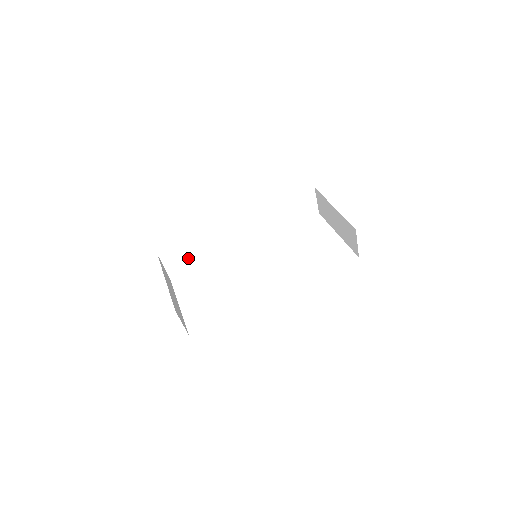
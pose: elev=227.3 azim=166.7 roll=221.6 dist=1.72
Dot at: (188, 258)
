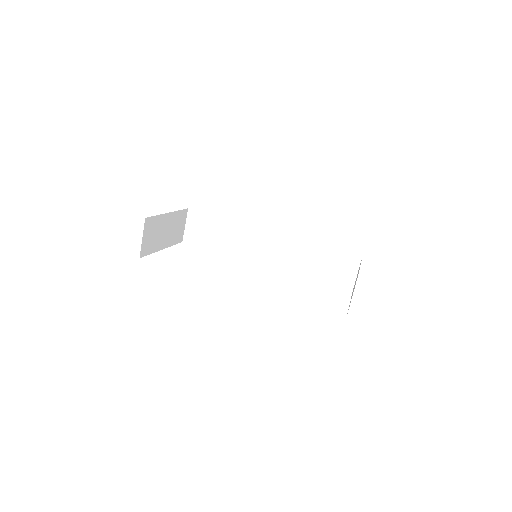
Dot at: (209, 234)
